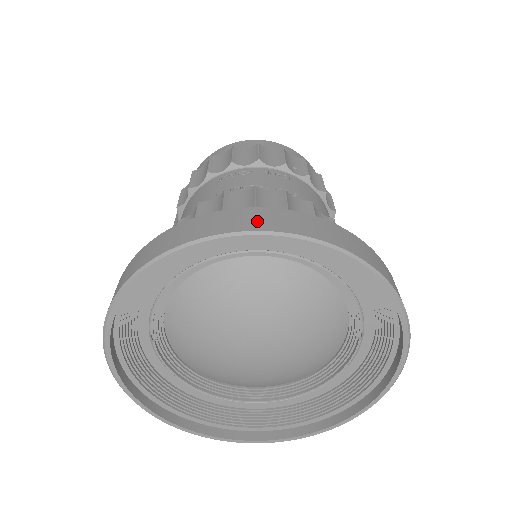
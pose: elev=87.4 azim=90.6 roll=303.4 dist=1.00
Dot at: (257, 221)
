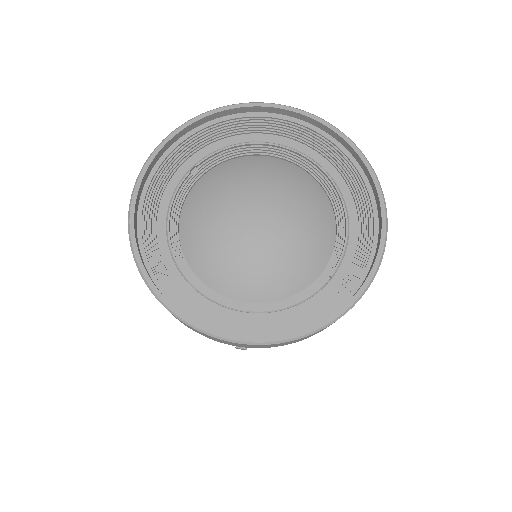
Dot at: occluded
